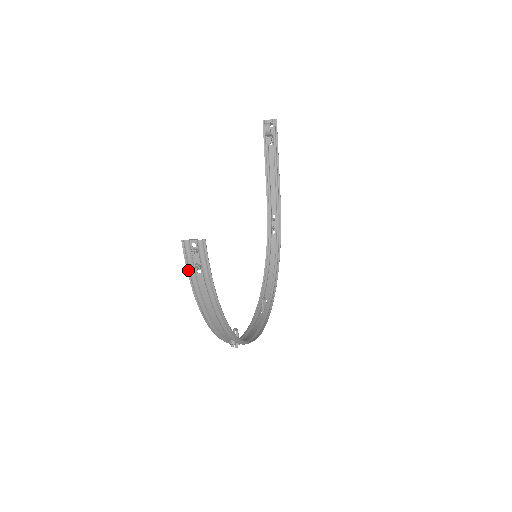
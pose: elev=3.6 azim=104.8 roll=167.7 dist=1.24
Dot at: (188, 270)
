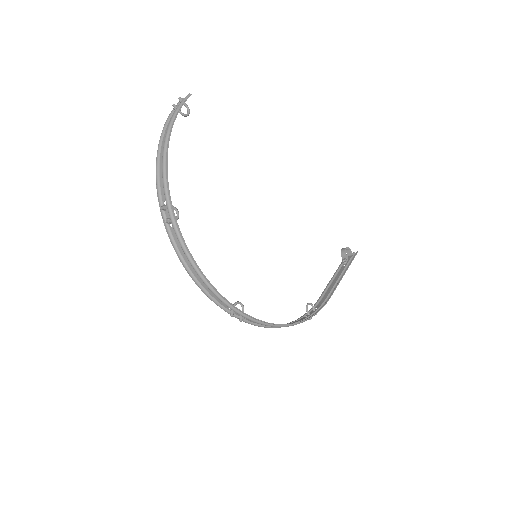
Dot at: (171, 114)
